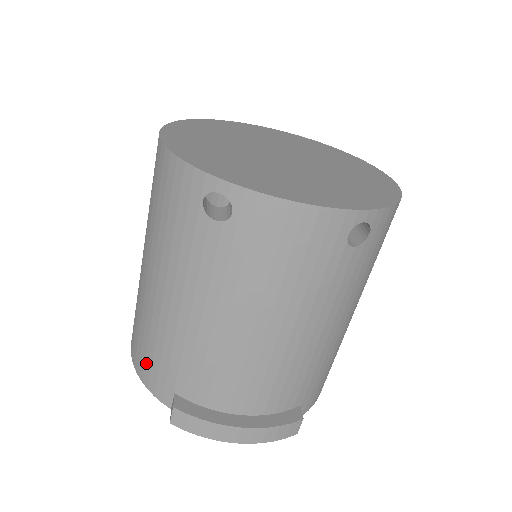
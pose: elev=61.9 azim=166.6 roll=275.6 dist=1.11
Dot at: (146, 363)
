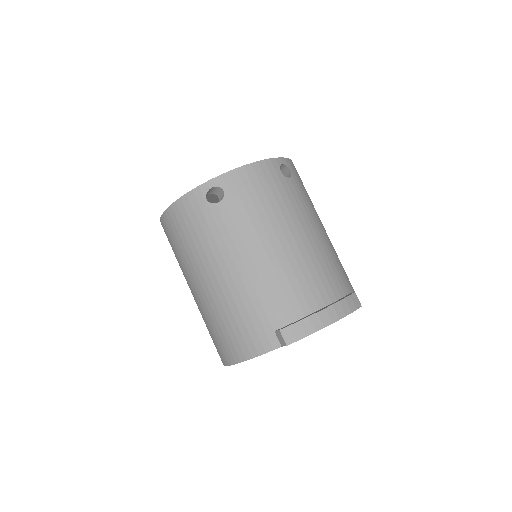
Dot at: (245, 339)
